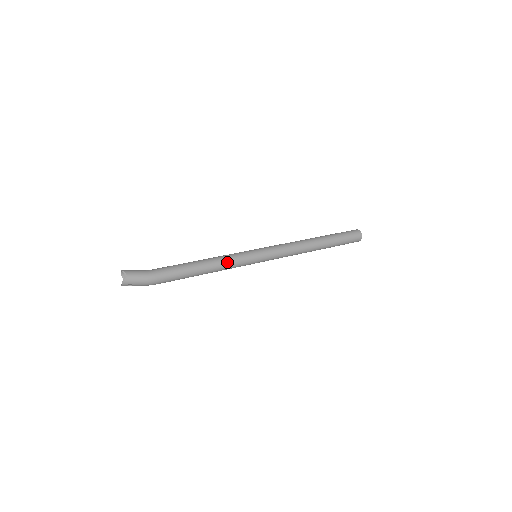
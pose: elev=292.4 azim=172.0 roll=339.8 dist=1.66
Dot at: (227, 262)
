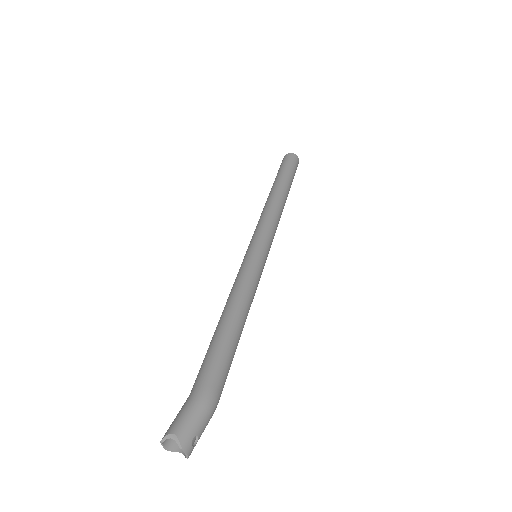
Dot at: (244, 285)
